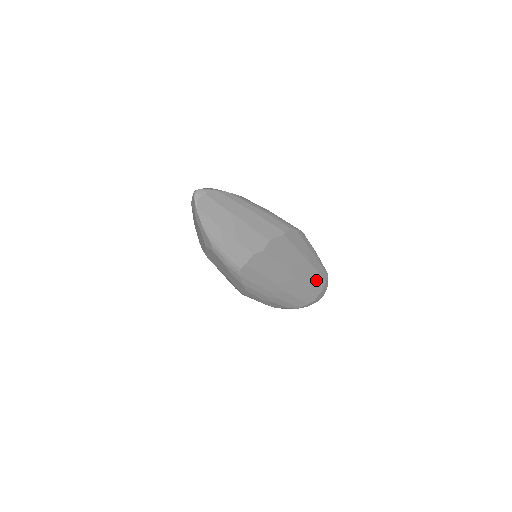
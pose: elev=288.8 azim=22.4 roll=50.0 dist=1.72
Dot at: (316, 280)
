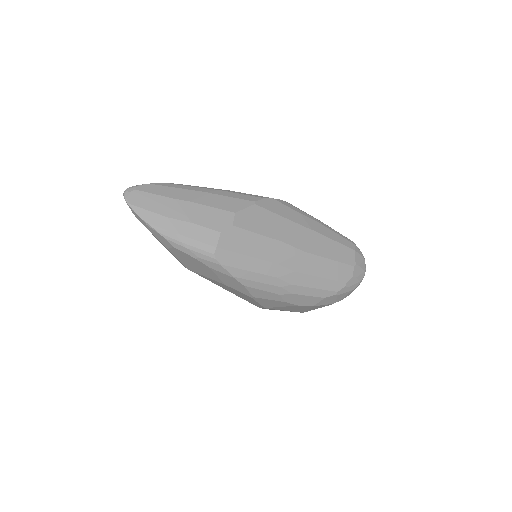
Dot at: (337, 250)
